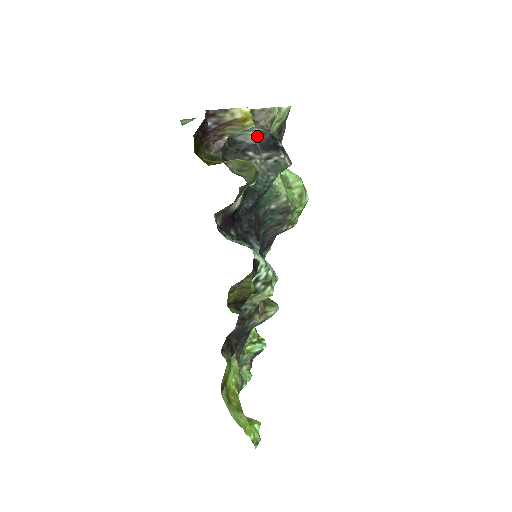
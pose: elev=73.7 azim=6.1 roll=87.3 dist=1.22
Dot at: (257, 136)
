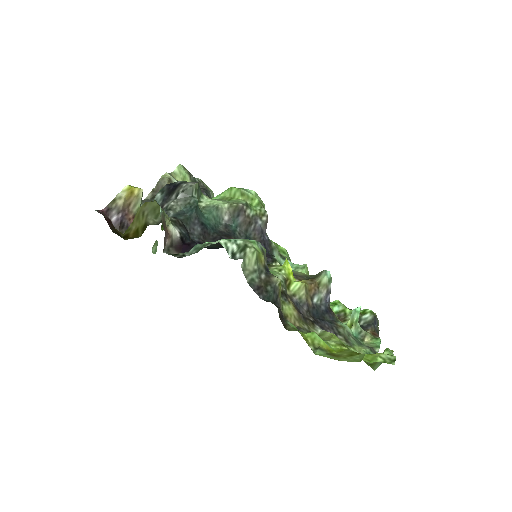
Dot at: (160, 195)
